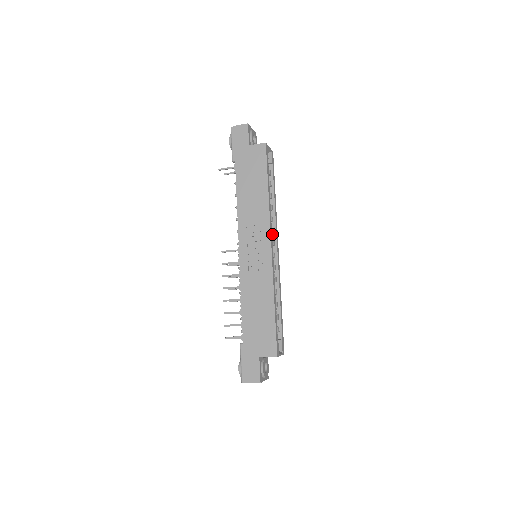
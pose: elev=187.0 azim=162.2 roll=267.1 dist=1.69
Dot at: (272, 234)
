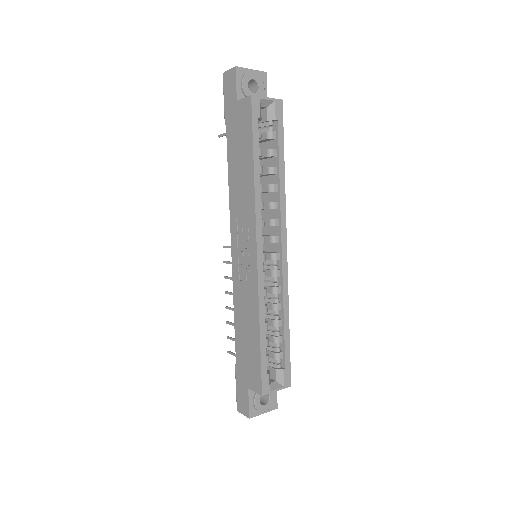
Dot at: (277, 226)
